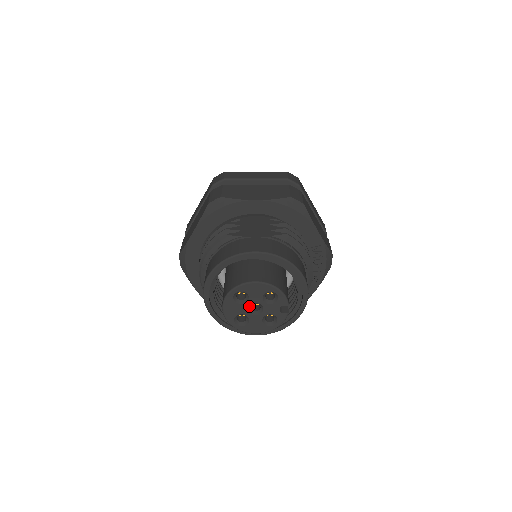
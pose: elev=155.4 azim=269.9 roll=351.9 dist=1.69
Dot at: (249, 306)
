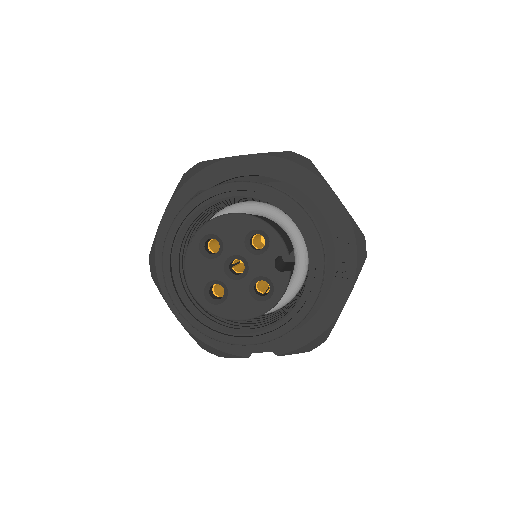
Dot at: (225, 263)
